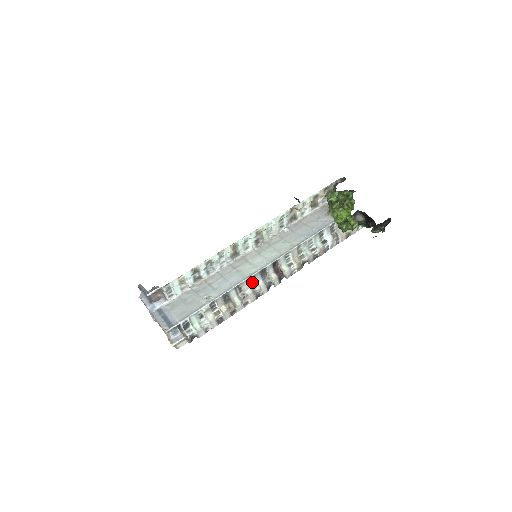
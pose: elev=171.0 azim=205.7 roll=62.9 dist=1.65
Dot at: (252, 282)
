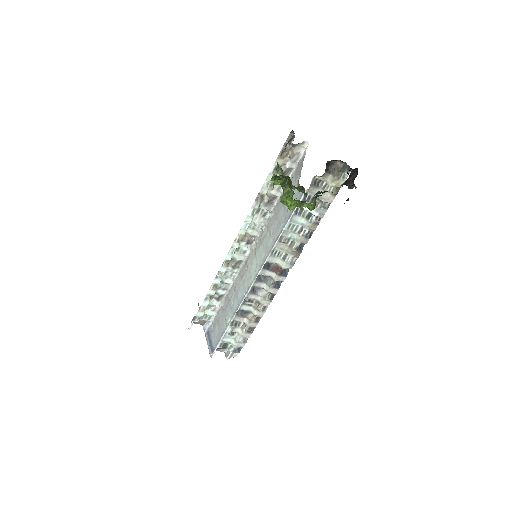
Dot at: (258, 289)
